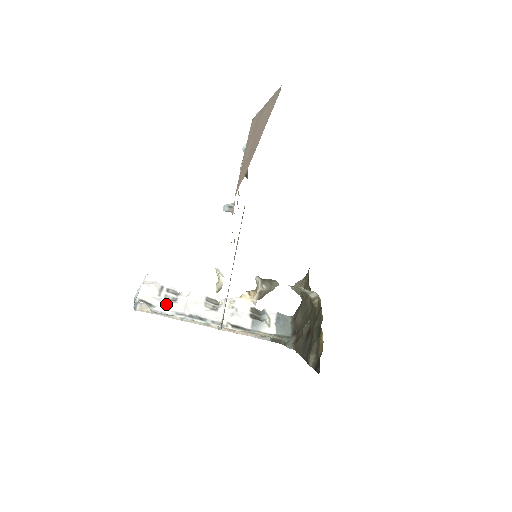
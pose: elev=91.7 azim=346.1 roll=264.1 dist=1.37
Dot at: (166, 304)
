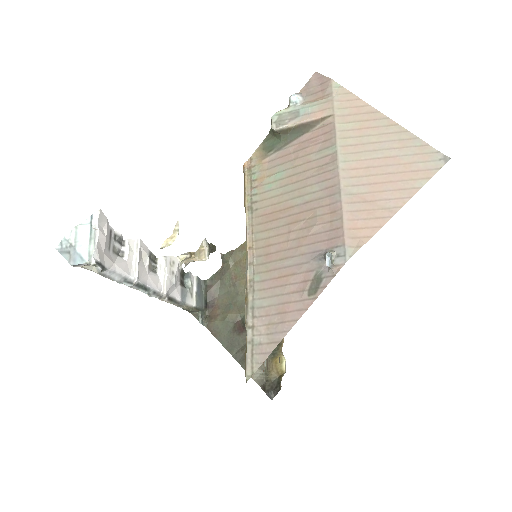
Dot at: (117, 266)
